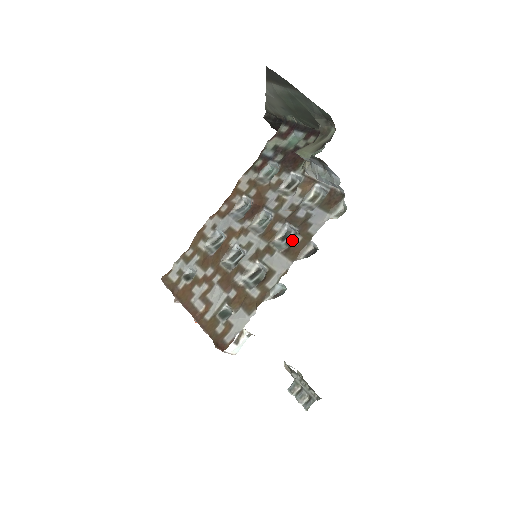
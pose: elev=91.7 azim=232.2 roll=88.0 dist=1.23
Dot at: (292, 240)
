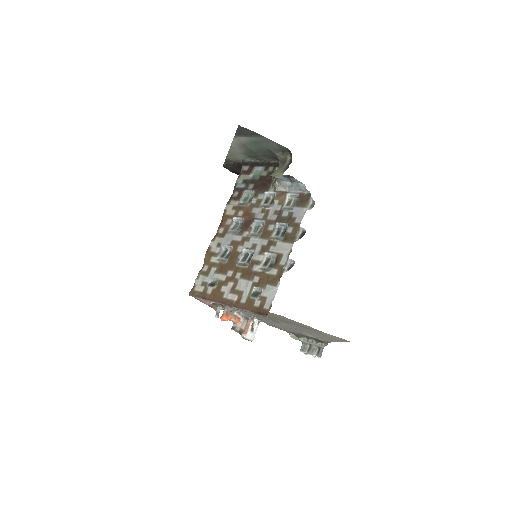
Dot at: (286, 232)
